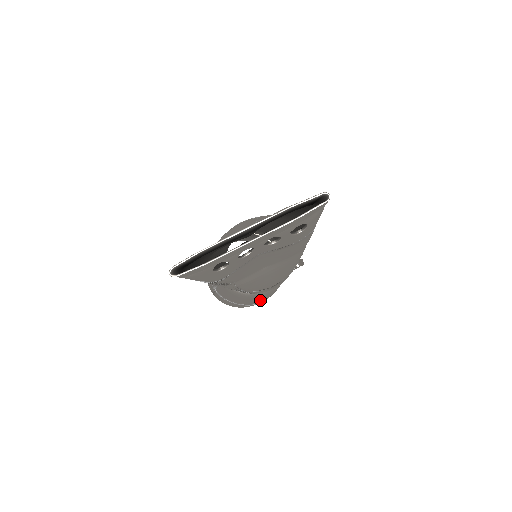
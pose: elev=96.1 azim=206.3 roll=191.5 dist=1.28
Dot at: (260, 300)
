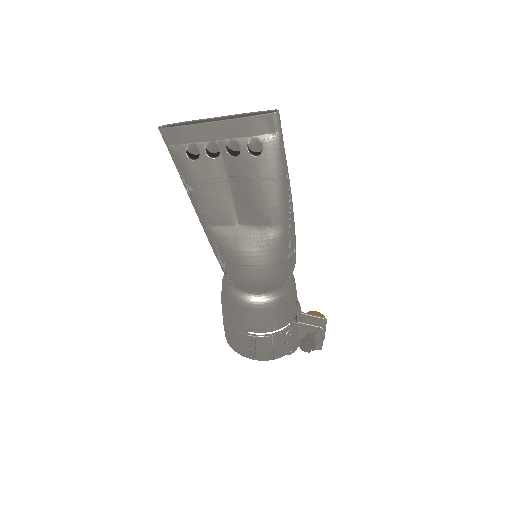
Dot at: (242, 318)
